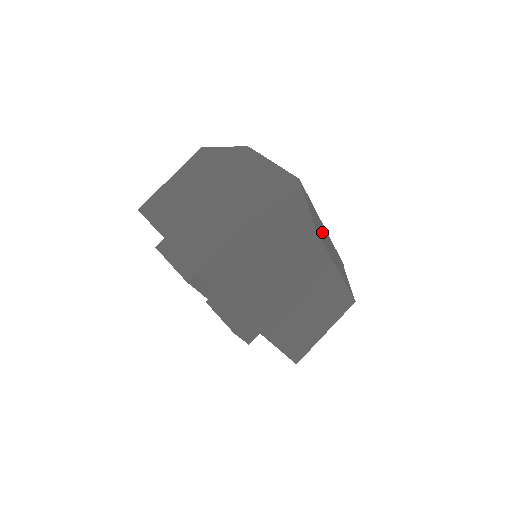
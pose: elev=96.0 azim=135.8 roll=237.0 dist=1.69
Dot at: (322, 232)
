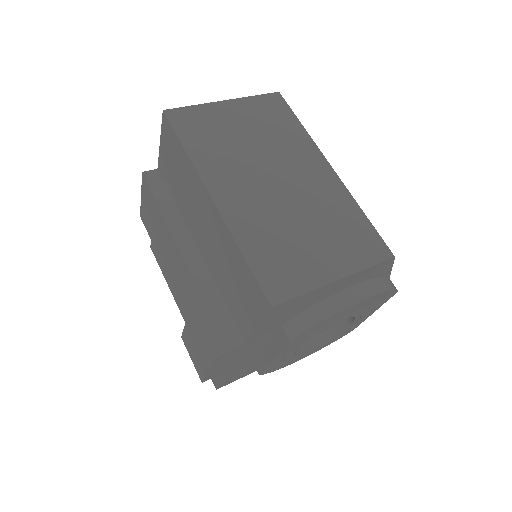
Dot at: occluded
